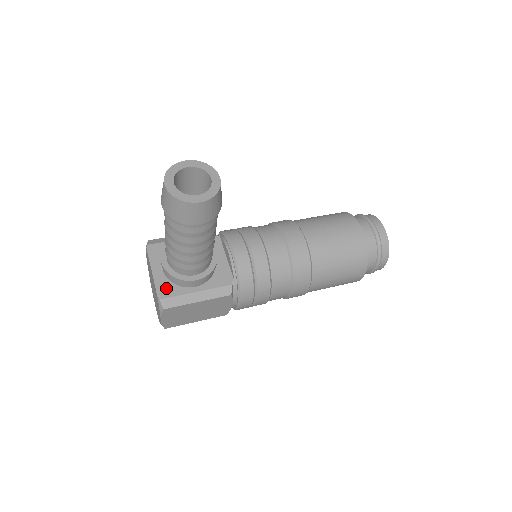
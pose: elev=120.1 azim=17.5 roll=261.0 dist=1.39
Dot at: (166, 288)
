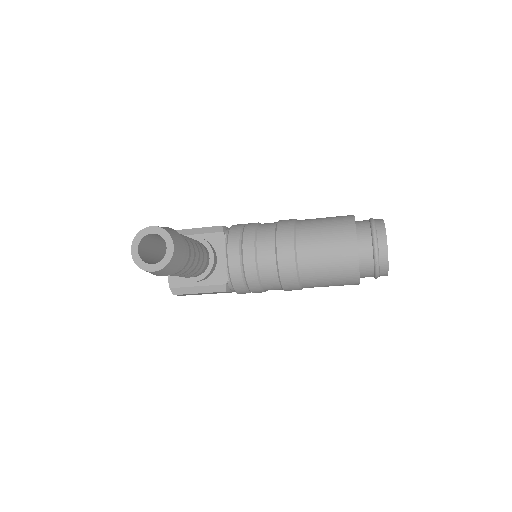
Dot at: (176, 279)
